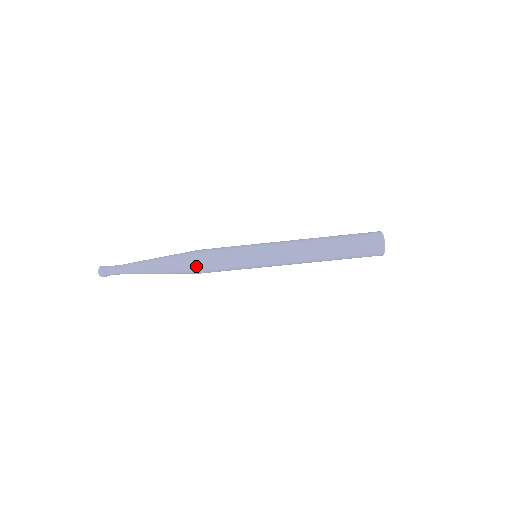
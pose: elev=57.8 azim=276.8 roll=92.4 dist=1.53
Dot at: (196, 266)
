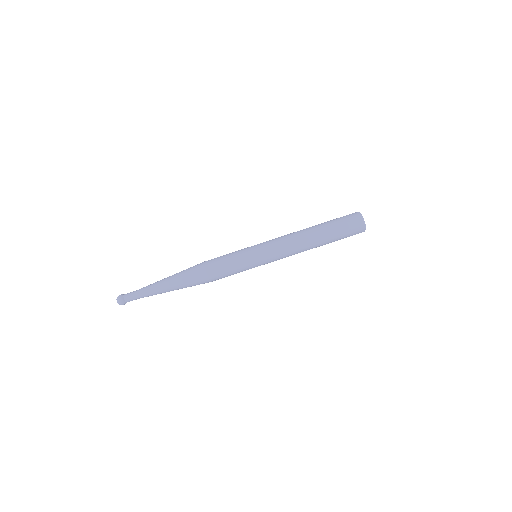
Dot at: (202, 264)
